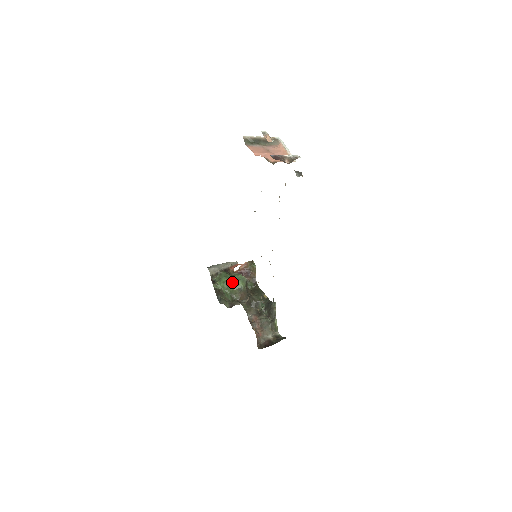
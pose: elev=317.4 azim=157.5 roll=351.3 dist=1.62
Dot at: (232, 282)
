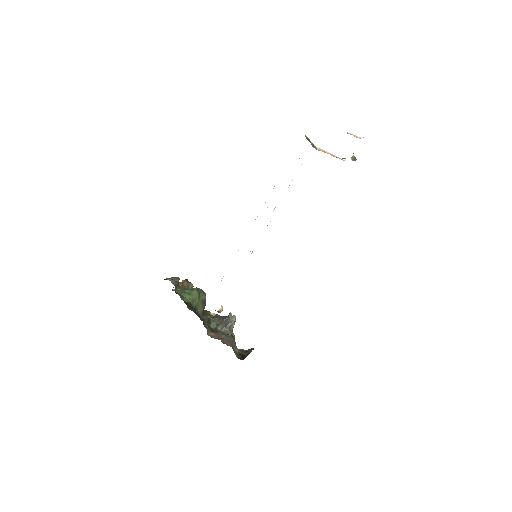
Dot at: (199, 294)
